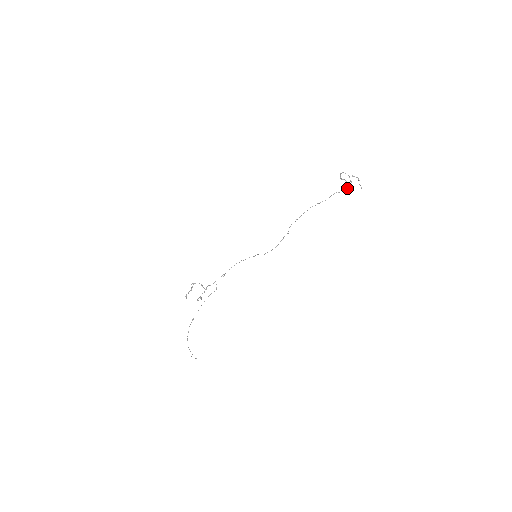
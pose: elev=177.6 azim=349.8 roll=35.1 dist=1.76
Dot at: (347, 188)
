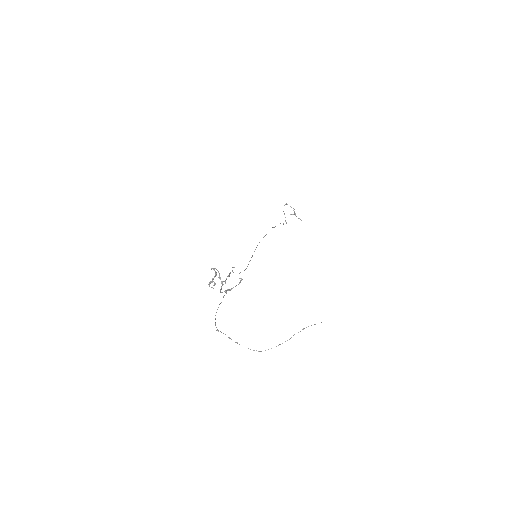
Dot at: (286, 222)
